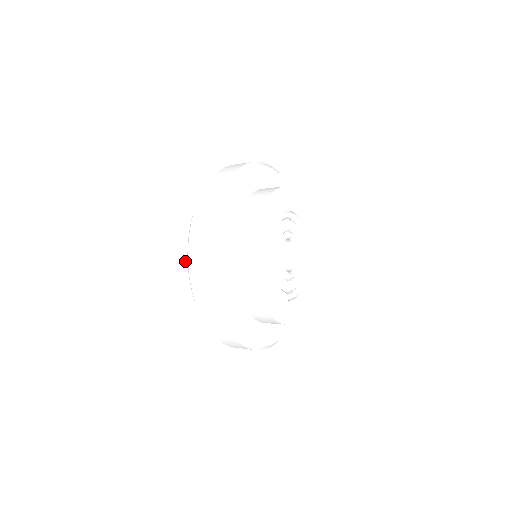
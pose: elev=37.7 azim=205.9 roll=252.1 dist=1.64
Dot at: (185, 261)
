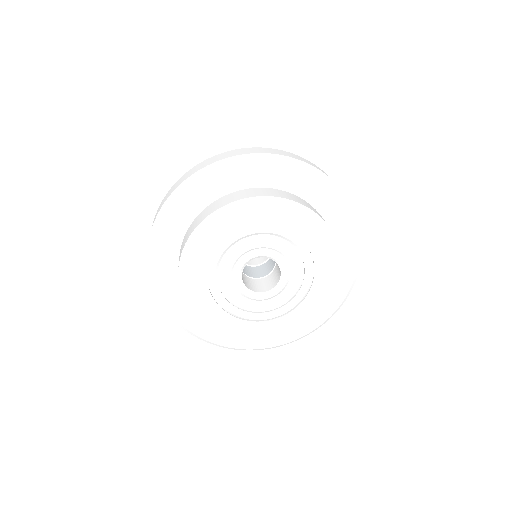
Dot at: occluded
